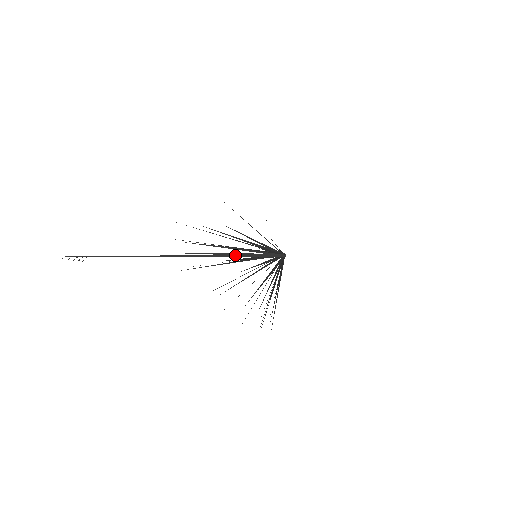
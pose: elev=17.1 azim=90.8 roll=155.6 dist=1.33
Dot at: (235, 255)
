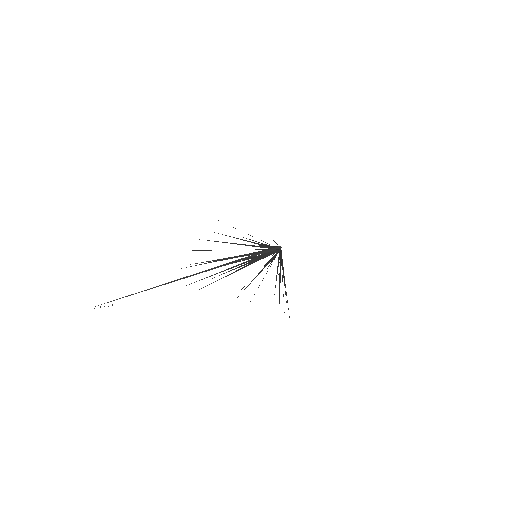
Dot at: occluded
